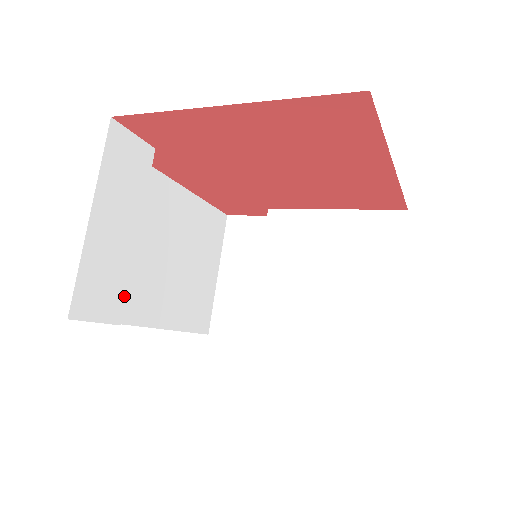
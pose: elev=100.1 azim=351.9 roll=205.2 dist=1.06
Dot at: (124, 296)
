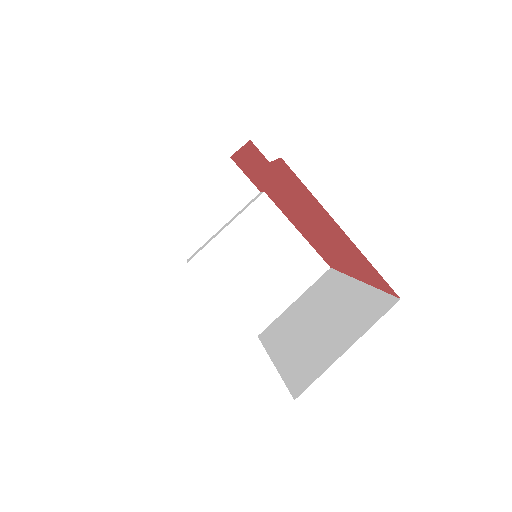
Dot at: occluded
